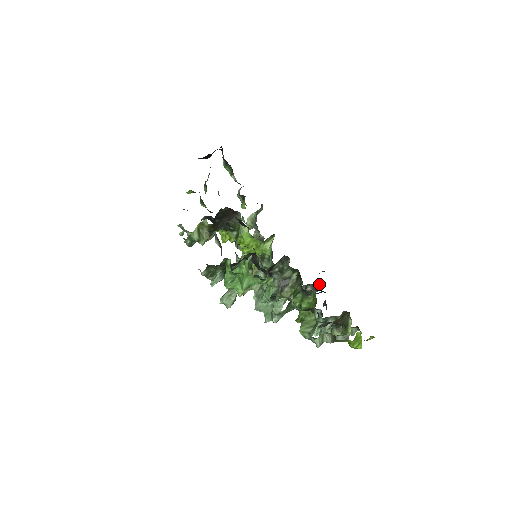
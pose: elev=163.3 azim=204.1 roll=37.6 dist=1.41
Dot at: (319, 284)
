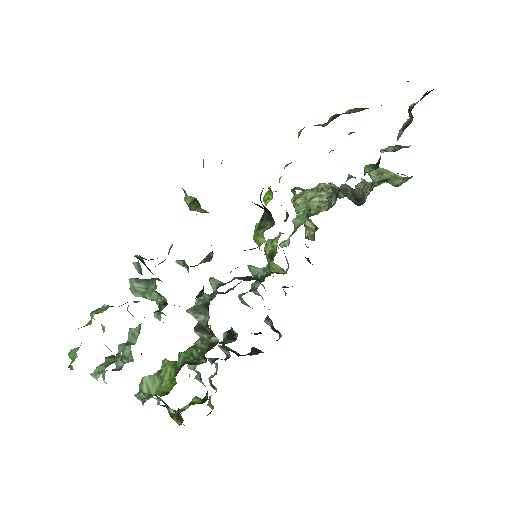
Dot at: (279, 332)
